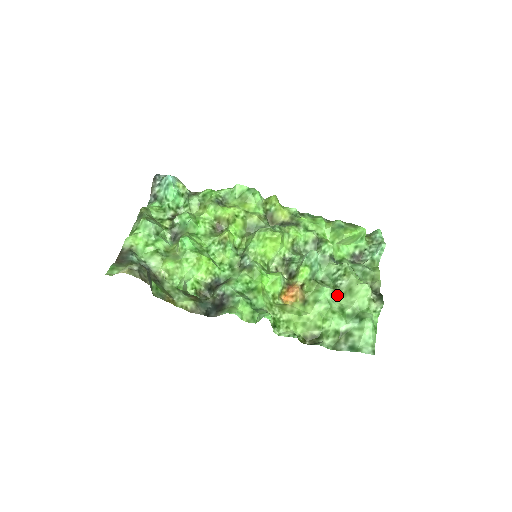
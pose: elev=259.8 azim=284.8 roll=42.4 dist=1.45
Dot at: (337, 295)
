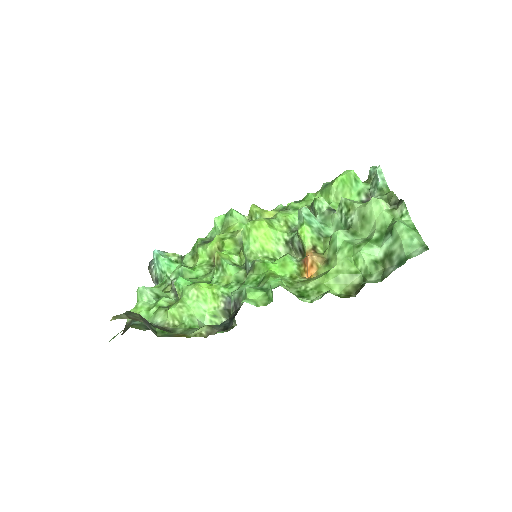
Dot at: (356, 233)
